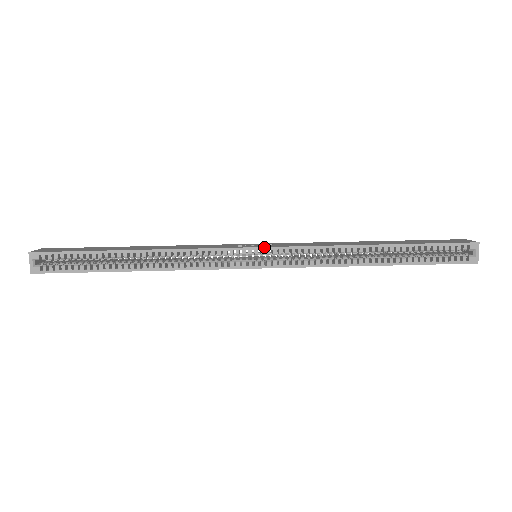
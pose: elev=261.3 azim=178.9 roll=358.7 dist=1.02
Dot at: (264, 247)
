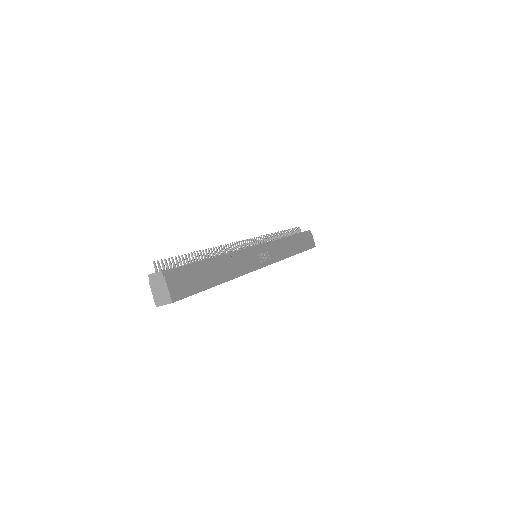
Dot at: occluded
